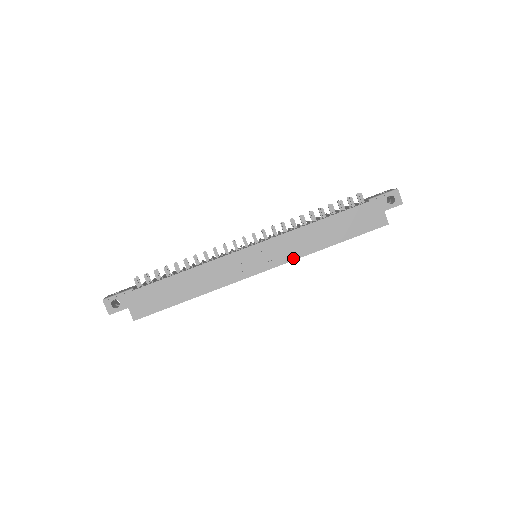
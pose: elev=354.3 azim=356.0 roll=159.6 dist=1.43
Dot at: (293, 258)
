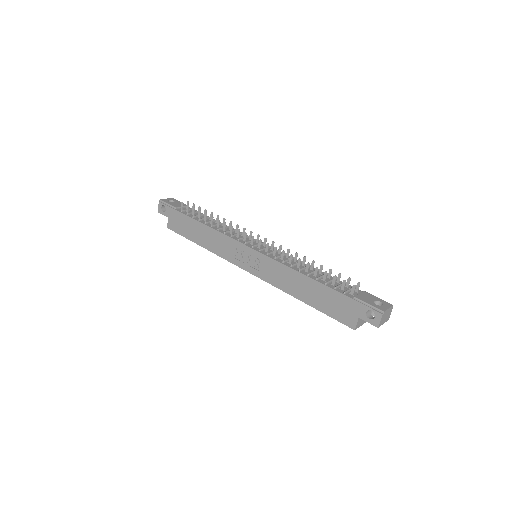
Dot at: (271, 282)
